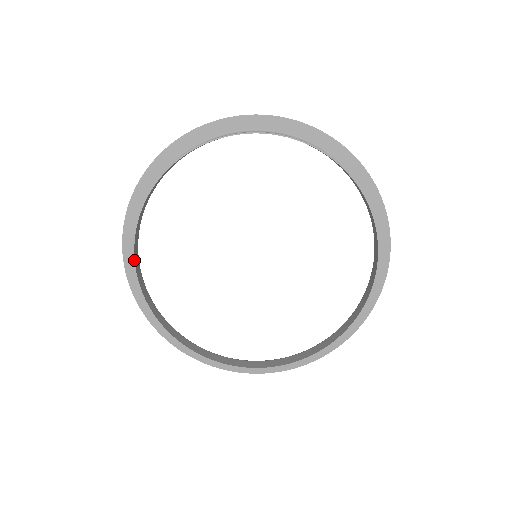
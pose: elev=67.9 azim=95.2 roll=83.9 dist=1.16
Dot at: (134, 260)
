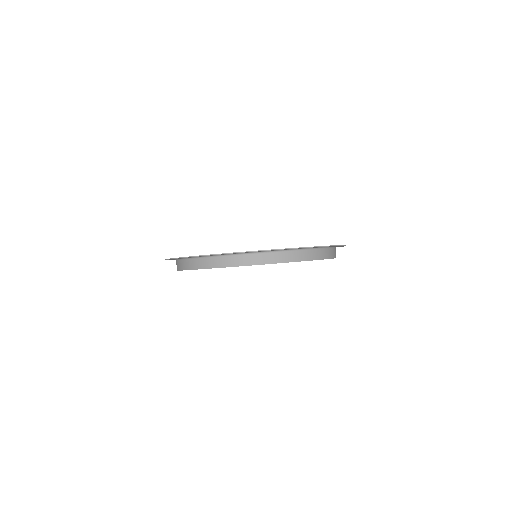
Dot at: occluded
